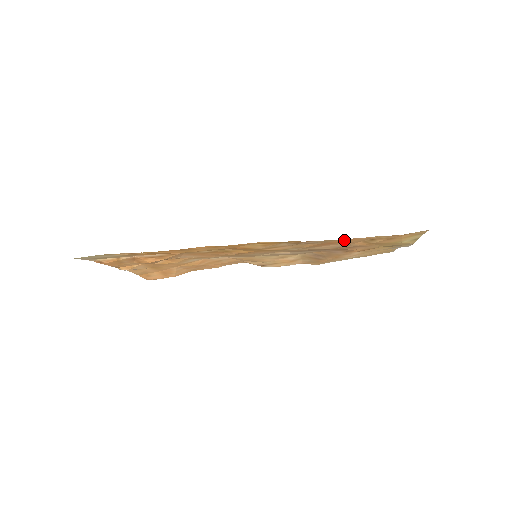
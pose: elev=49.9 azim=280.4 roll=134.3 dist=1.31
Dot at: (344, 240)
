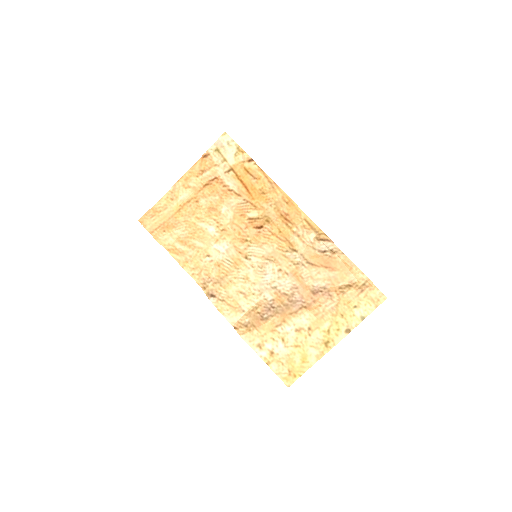
Dot at: (341, 265)
